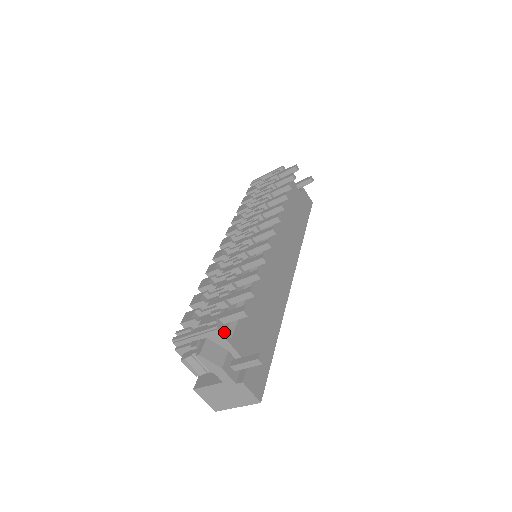
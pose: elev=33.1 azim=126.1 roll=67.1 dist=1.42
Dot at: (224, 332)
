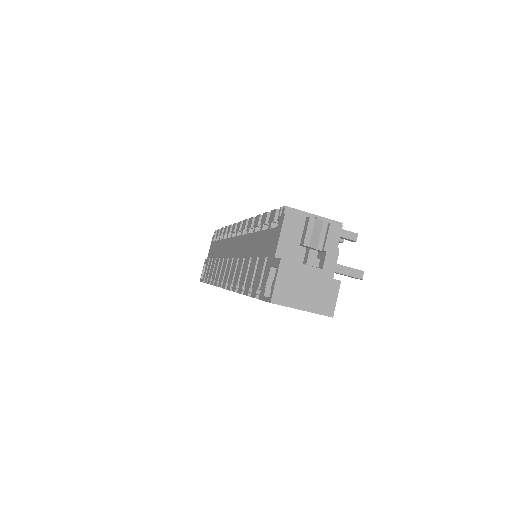
Dot at: (338, 235)
